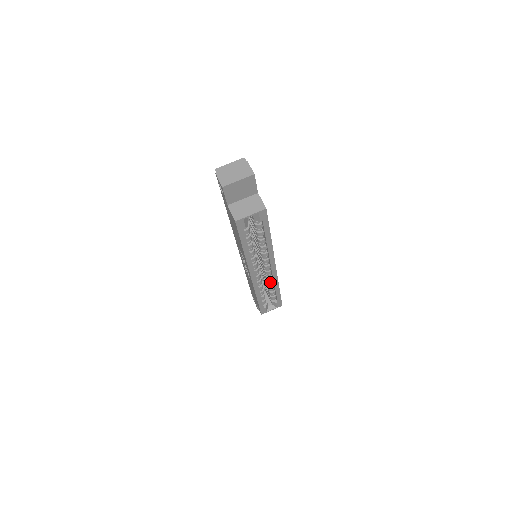
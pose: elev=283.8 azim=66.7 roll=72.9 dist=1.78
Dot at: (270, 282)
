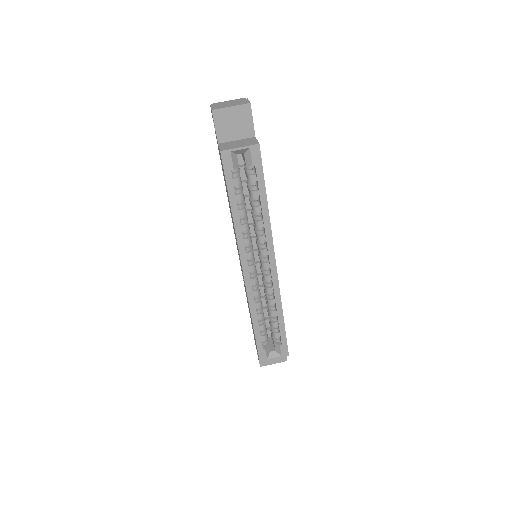
Dot at: (271, 299)
